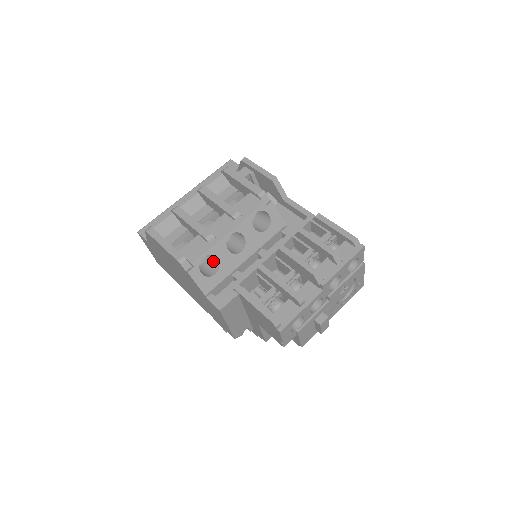
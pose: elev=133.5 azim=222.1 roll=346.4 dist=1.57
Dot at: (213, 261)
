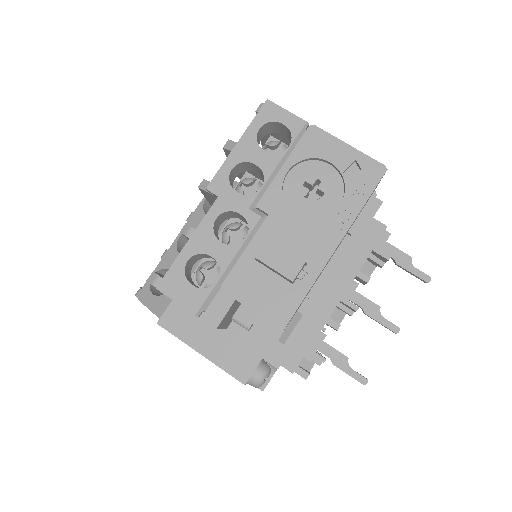
Dot at: occluded
